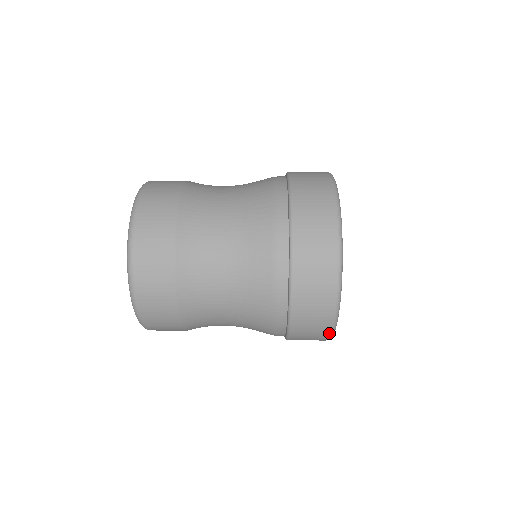
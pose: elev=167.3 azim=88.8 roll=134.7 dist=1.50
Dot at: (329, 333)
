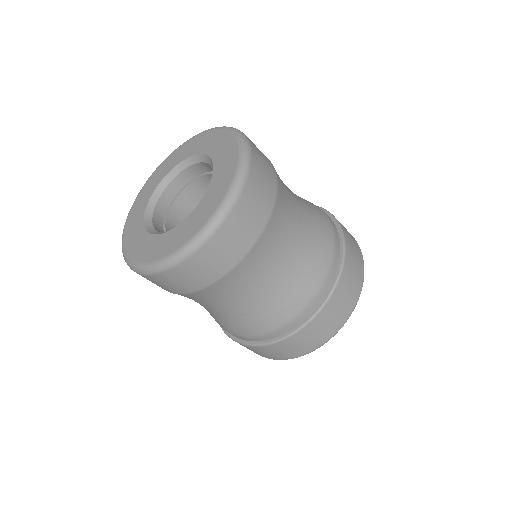
Dot at: (362, 256)
